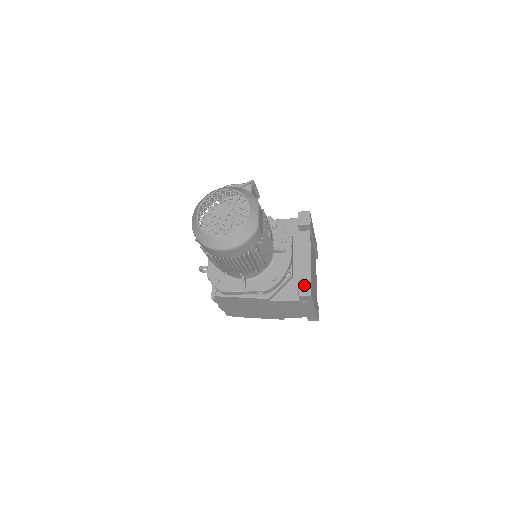
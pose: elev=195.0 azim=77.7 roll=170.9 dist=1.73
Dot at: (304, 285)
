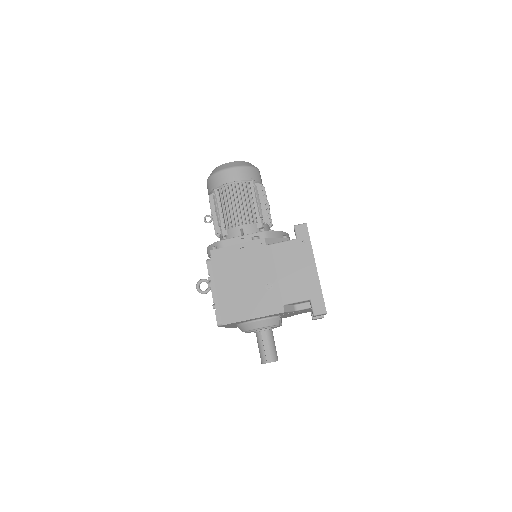
Dot at: occluded
